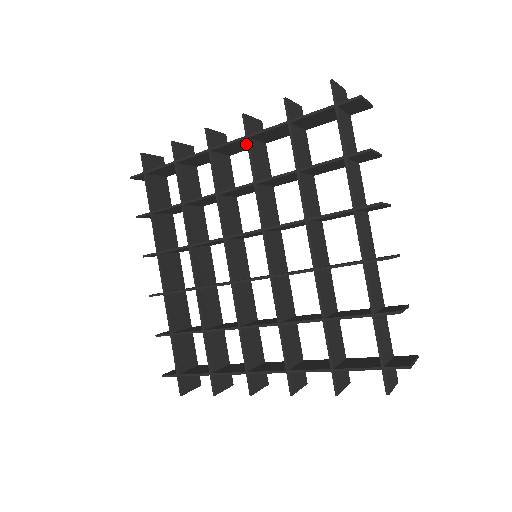
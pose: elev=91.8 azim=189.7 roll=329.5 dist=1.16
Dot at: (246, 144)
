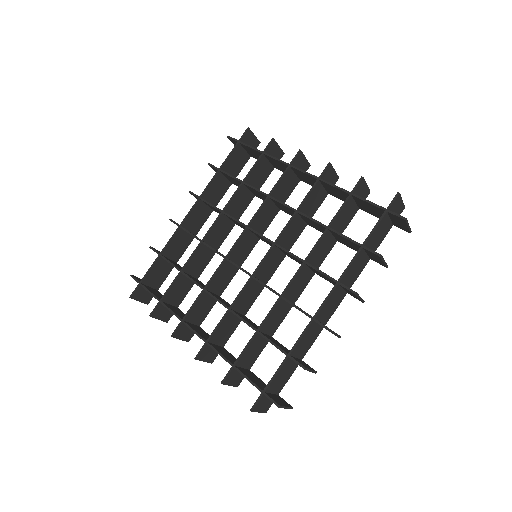
Dot at: occluded
